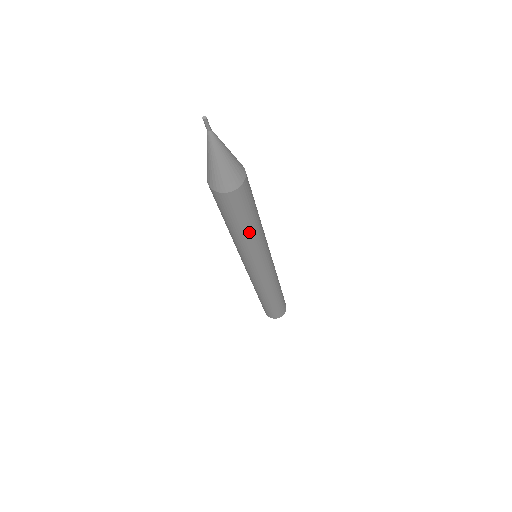
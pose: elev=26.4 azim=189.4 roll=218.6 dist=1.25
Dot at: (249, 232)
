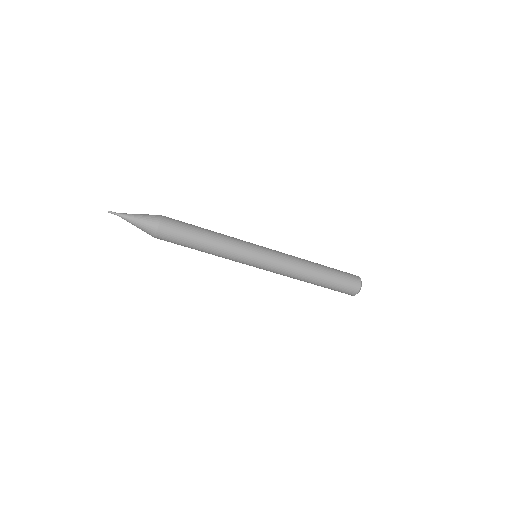
Dot at: (208, 238)
